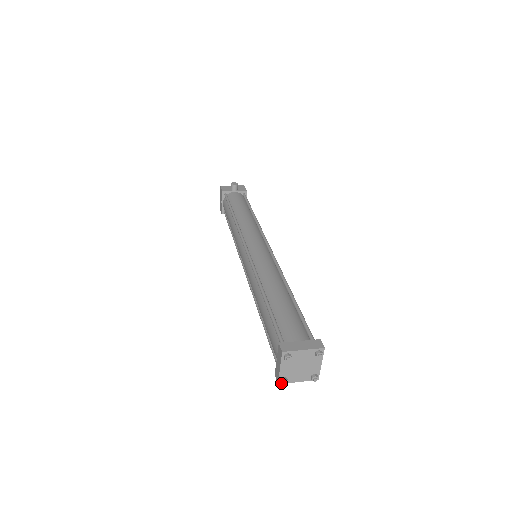
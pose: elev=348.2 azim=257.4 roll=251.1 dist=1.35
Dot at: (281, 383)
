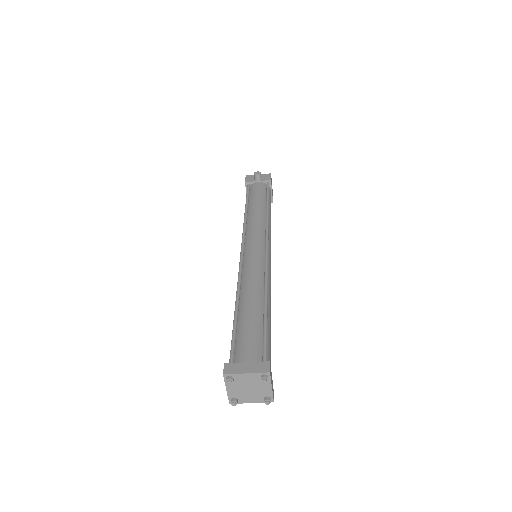
Dot at: (230, 403)
